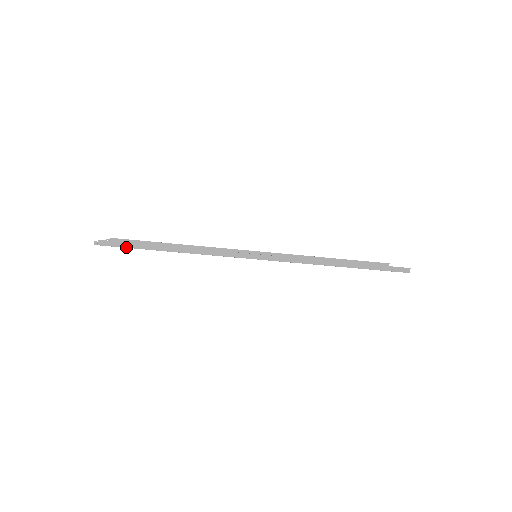
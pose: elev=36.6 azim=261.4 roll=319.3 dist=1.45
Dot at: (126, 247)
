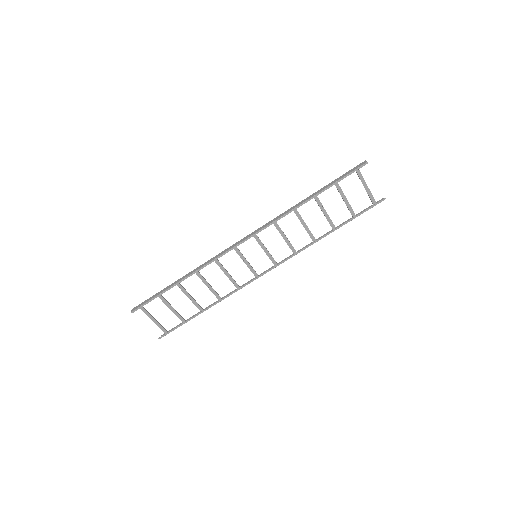
Dot at: (151, 299)
